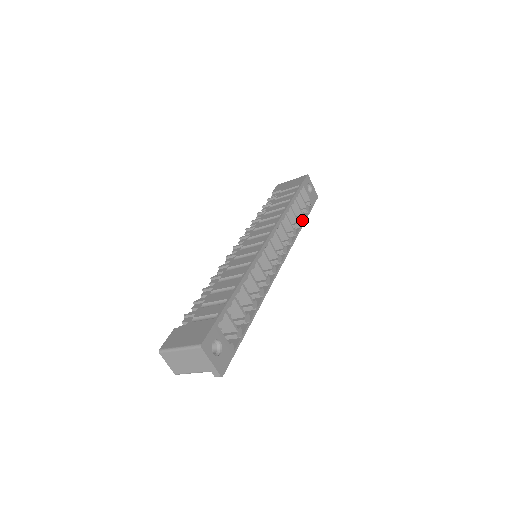
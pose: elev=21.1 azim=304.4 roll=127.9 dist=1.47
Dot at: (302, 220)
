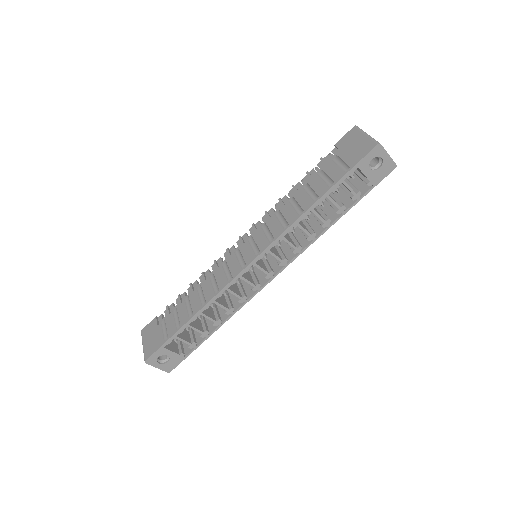
Dot at: (340, 212)
